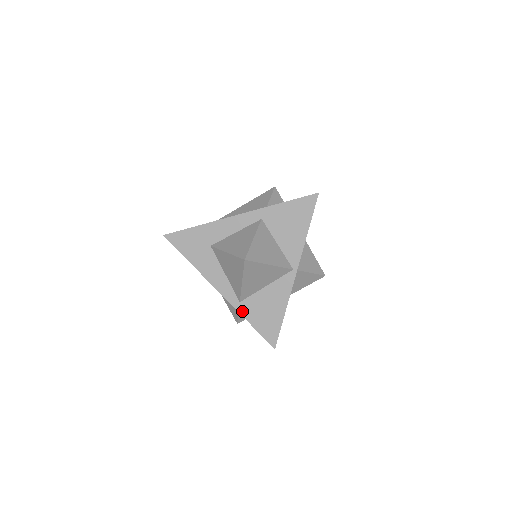
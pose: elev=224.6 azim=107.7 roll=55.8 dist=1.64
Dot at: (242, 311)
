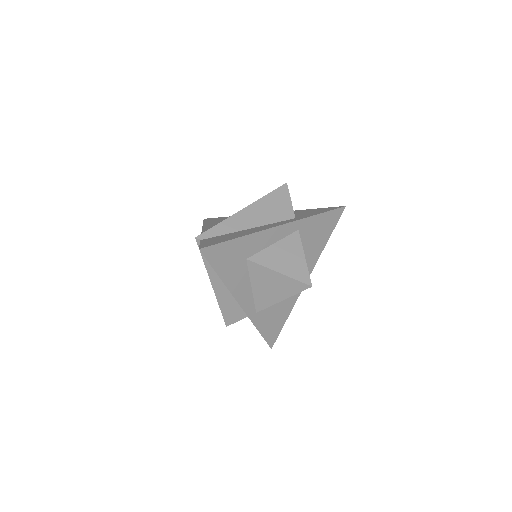
Dot at: (256, 321)
